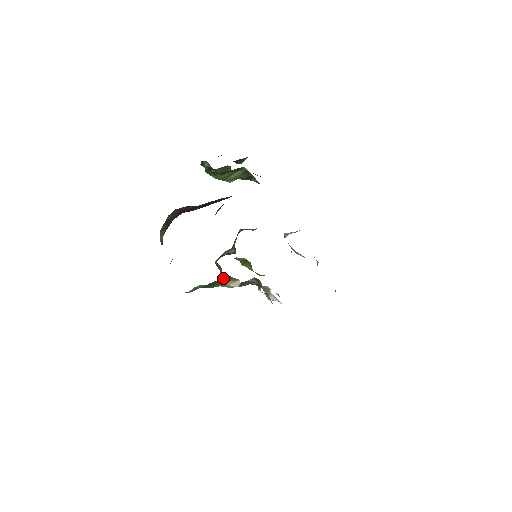
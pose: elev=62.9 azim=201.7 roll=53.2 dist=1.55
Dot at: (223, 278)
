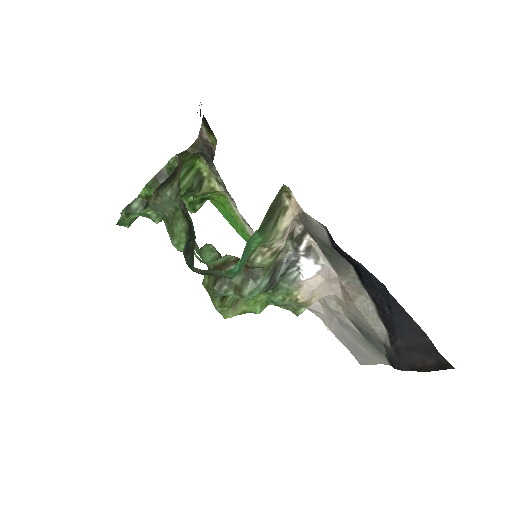
Dot at: (278, 198)
